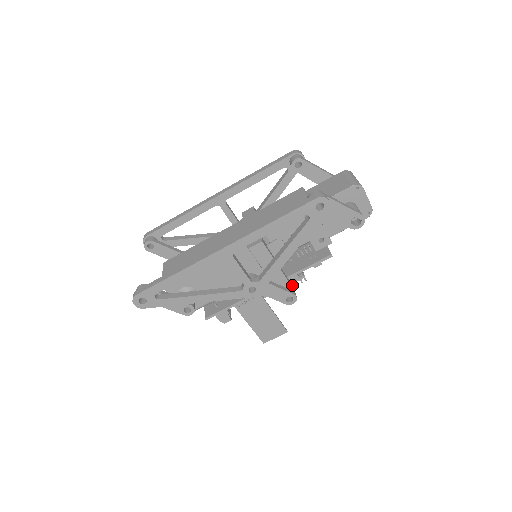
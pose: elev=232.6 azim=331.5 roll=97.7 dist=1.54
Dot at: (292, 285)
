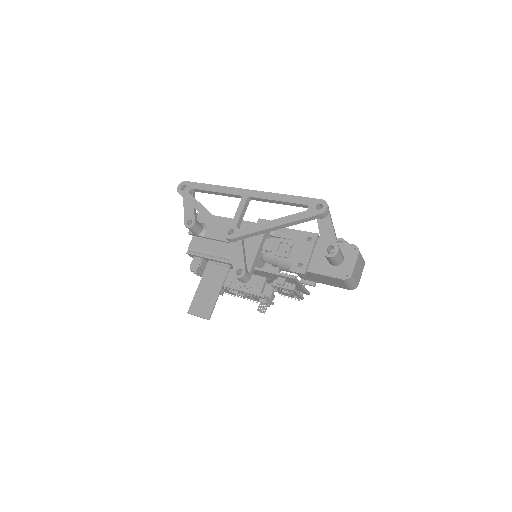
Dot at: occluded
